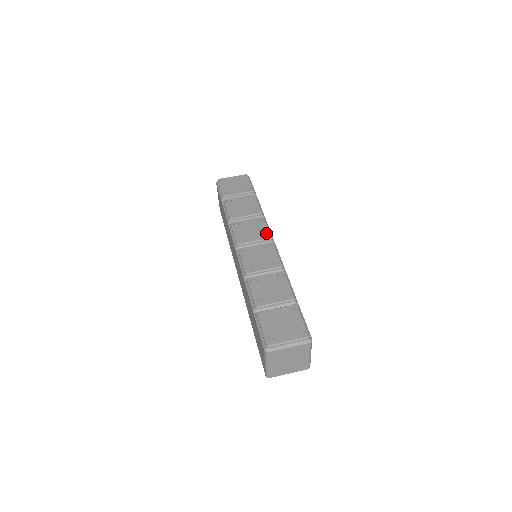
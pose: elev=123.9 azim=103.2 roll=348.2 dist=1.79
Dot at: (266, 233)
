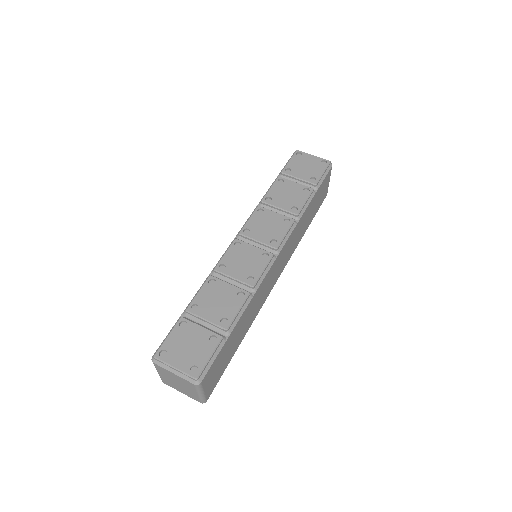
Dot at: (277, 239)
